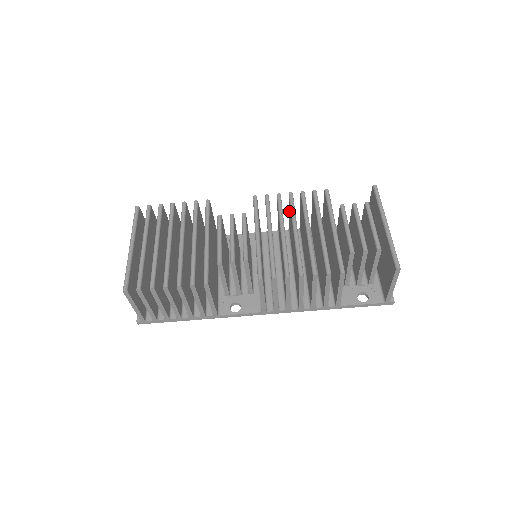
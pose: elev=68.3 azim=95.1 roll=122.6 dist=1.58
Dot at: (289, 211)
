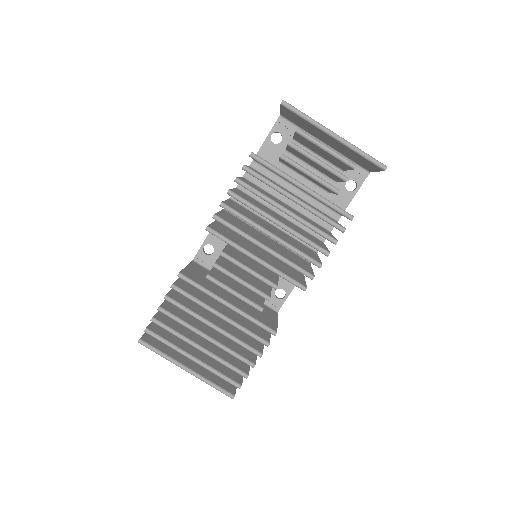
Dot at: occluded
